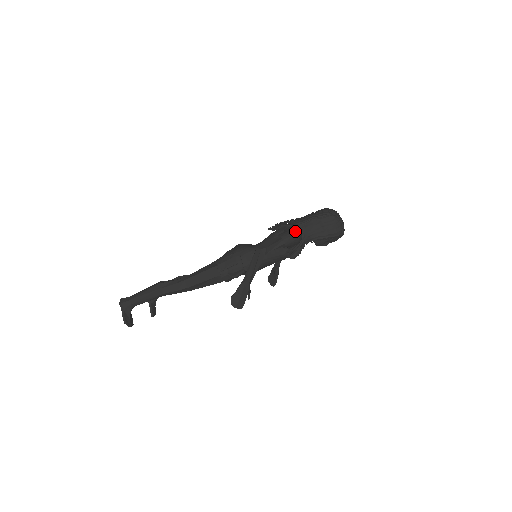
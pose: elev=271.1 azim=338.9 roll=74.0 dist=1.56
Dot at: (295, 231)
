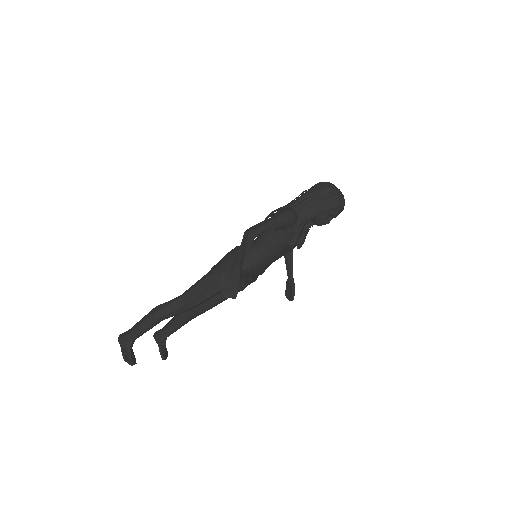
Dot at: (287, 209)
